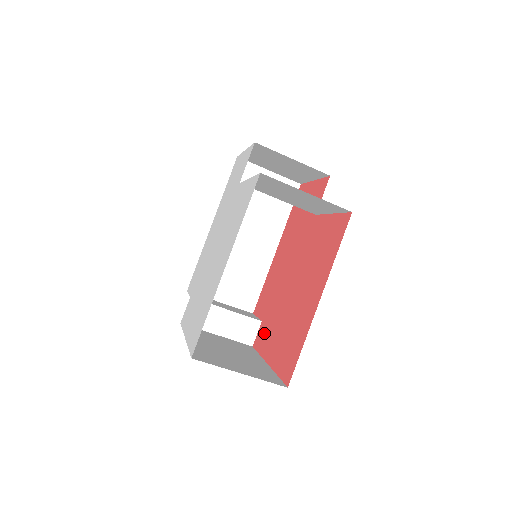
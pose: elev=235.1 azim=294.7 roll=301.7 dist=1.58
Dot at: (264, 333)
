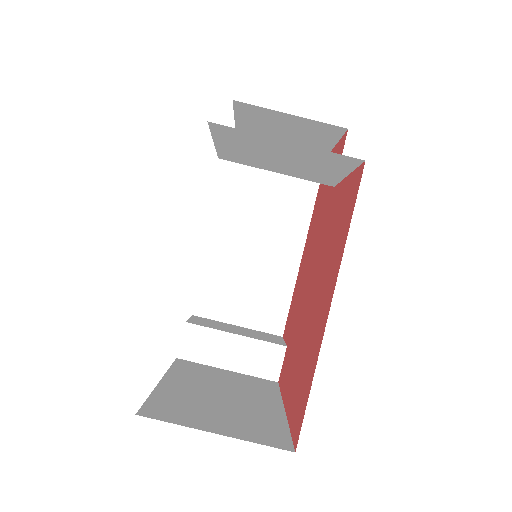
Dot at: (286, 363)
